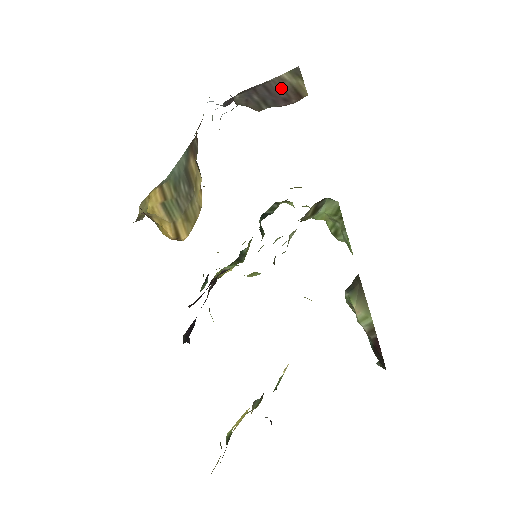
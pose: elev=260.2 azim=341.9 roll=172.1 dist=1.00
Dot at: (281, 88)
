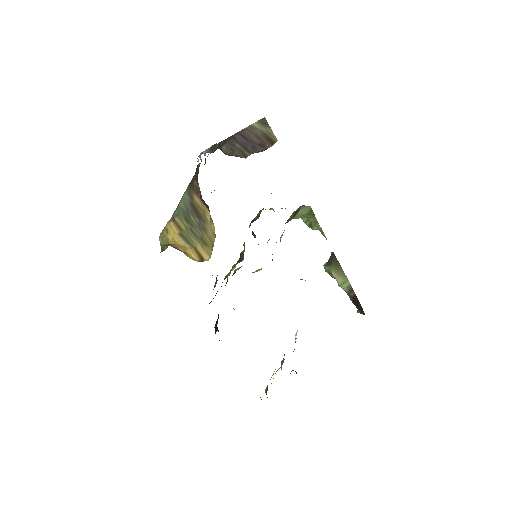
Dot at: (255, 135)
